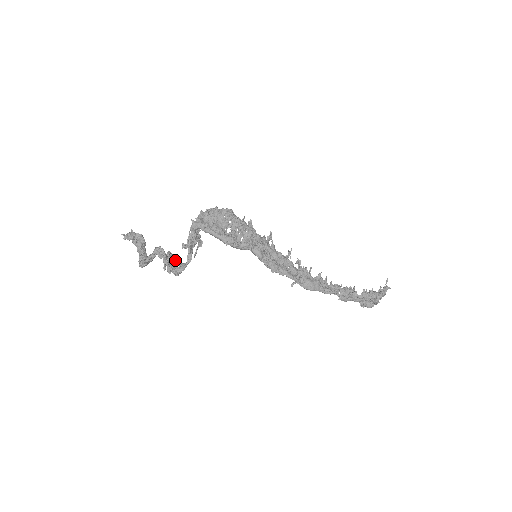
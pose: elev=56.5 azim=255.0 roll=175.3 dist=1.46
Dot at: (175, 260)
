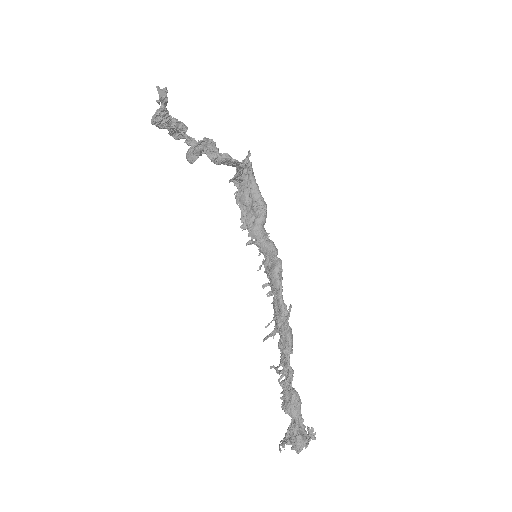
Dot at: (190, 161)
